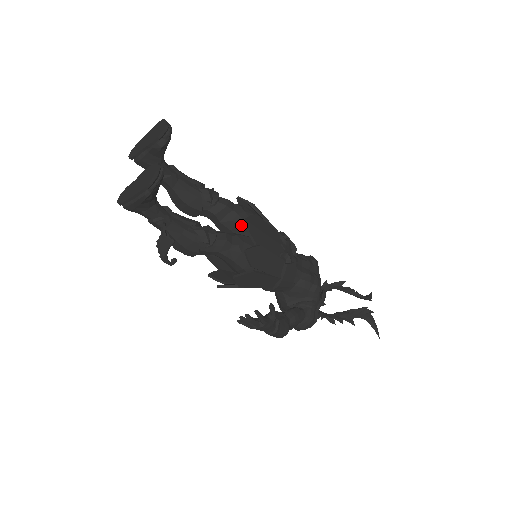
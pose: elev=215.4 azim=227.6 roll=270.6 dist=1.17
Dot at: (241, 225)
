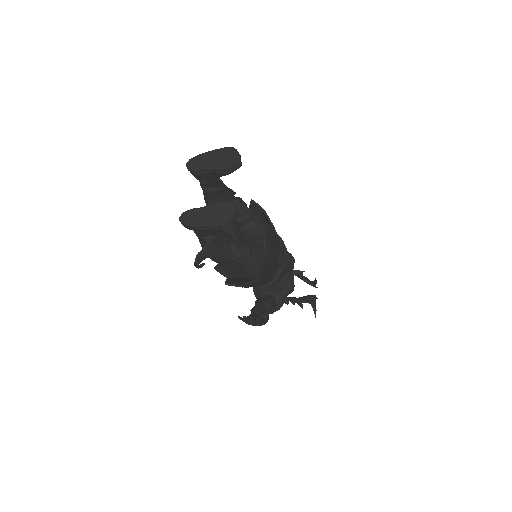
Dot at: (256, 234)
